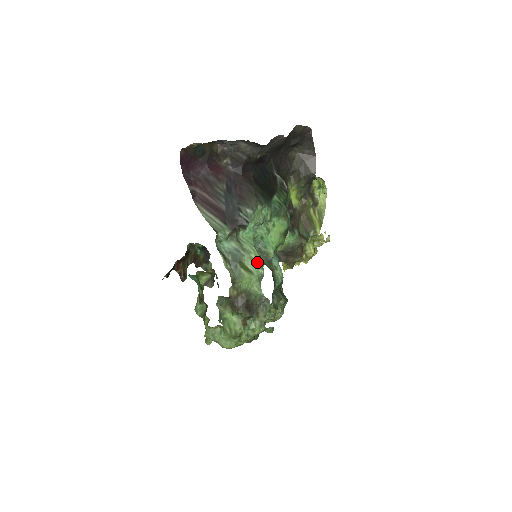
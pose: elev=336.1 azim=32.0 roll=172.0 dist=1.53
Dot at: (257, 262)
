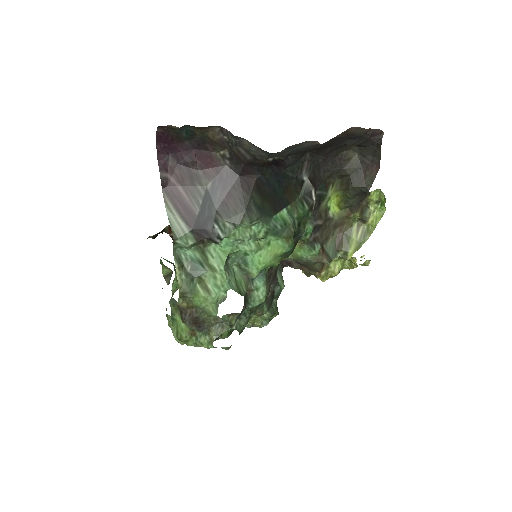
Dot at: (221, 284)
